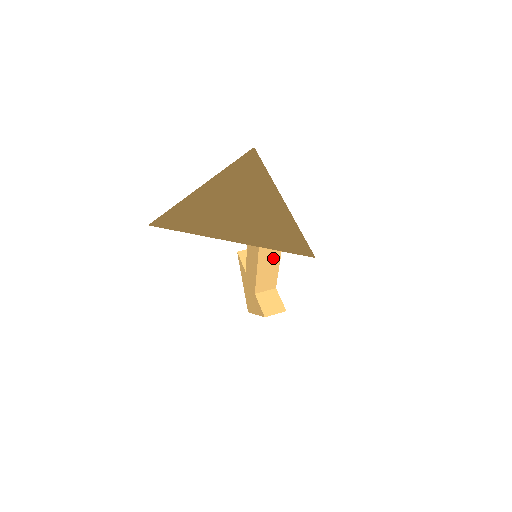
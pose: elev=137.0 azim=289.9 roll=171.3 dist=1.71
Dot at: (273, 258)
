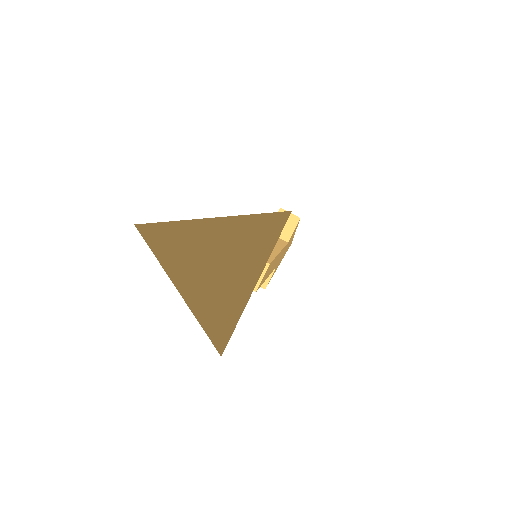
Dot at: occluded
